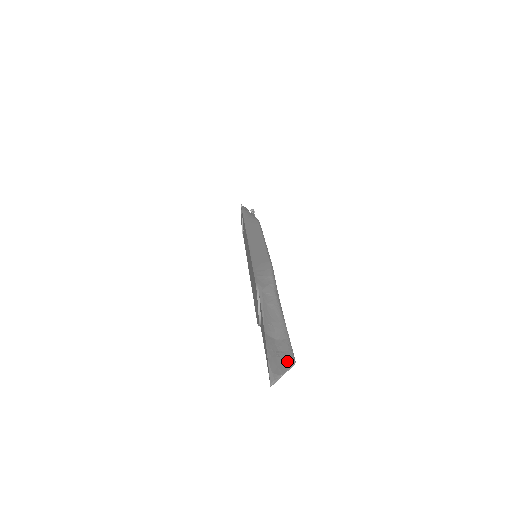
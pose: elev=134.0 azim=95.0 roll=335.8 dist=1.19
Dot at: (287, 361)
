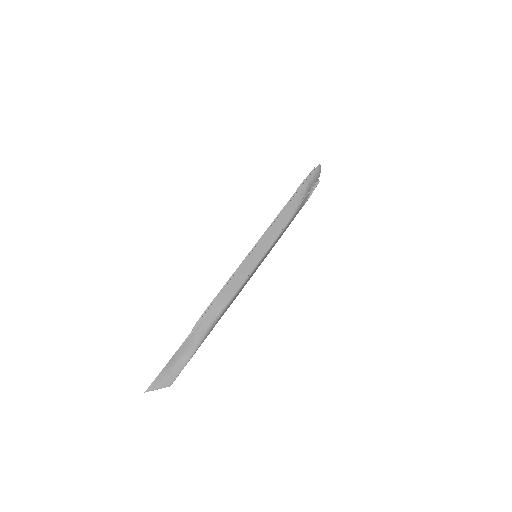
Dot at: (167, 382)
